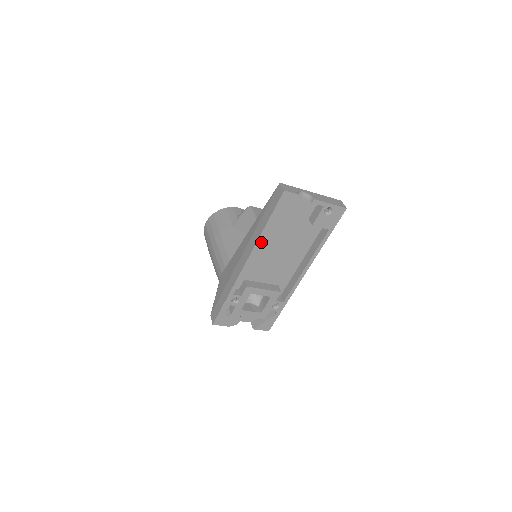
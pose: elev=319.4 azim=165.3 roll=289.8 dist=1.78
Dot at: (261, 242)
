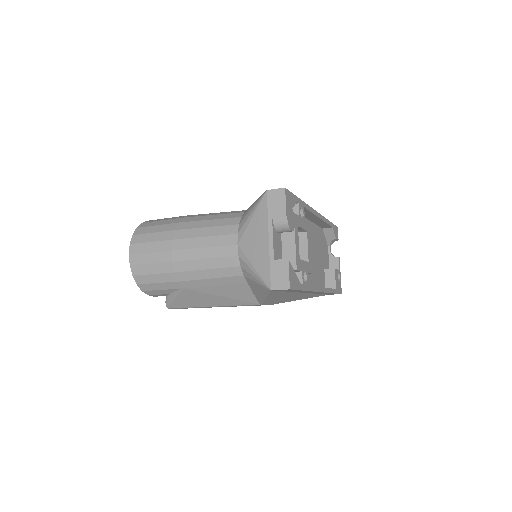
Dot at: (312, 229)
